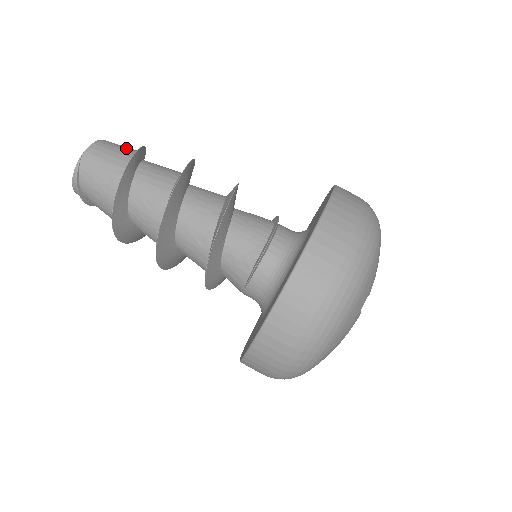
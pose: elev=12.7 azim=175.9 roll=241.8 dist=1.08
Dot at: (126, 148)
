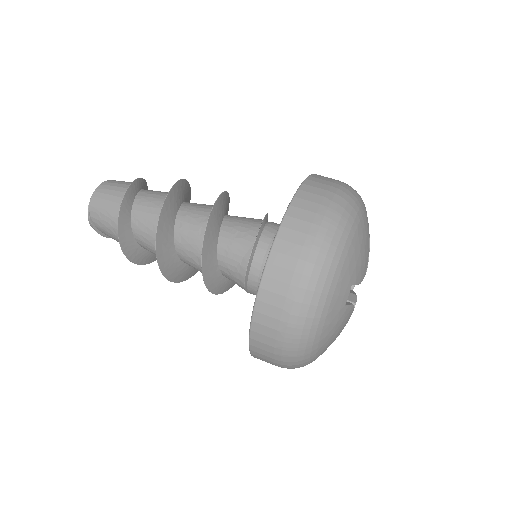
Dot at: (121, 186)
